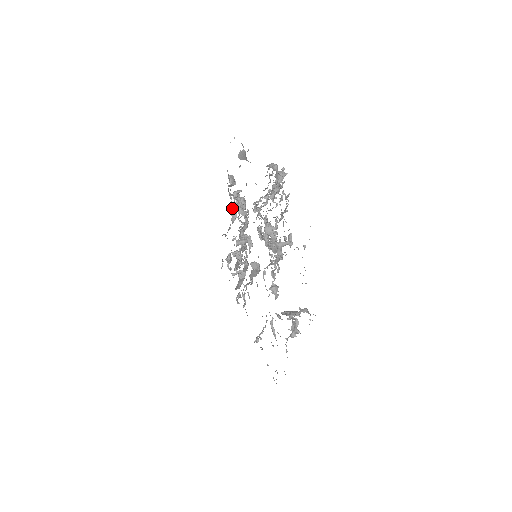
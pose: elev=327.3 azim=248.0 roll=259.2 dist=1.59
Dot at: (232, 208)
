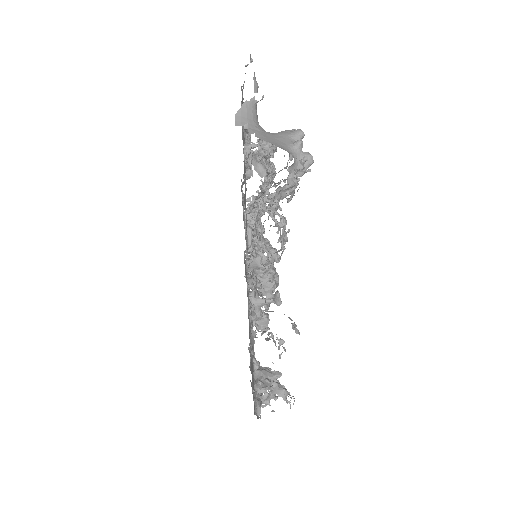
Dot at: occluded
